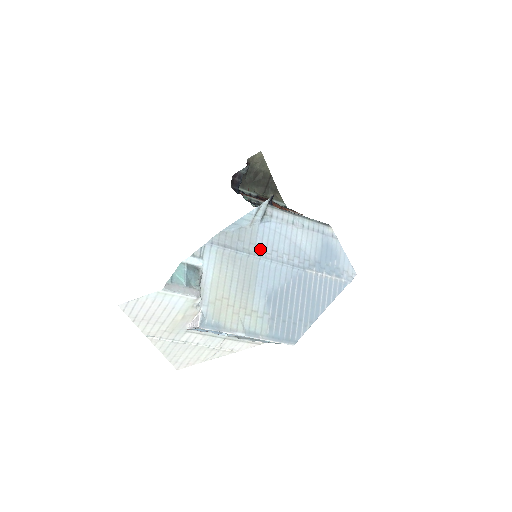
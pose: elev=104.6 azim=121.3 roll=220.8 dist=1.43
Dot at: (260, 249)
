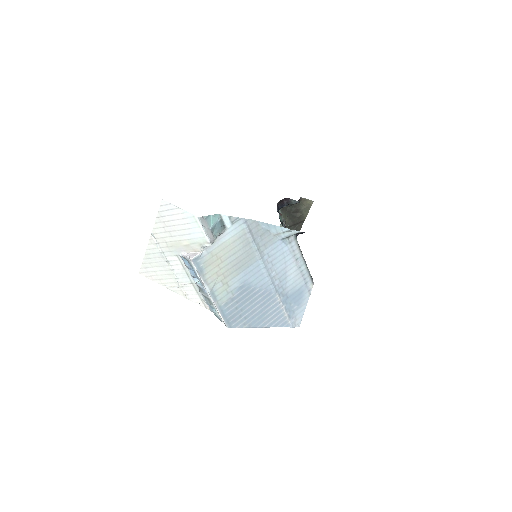
Dot at: (266, 254)
